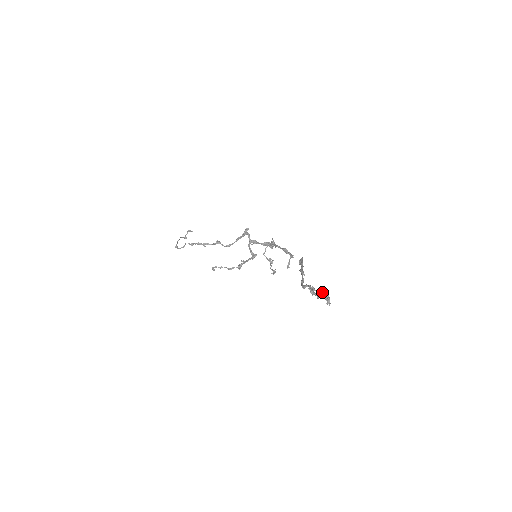
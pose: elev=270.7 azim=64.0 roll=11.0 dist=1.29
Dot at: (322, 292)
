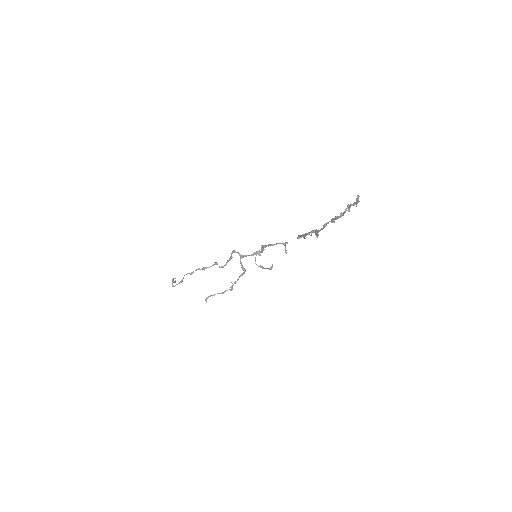
Dot at: (348, 205)
